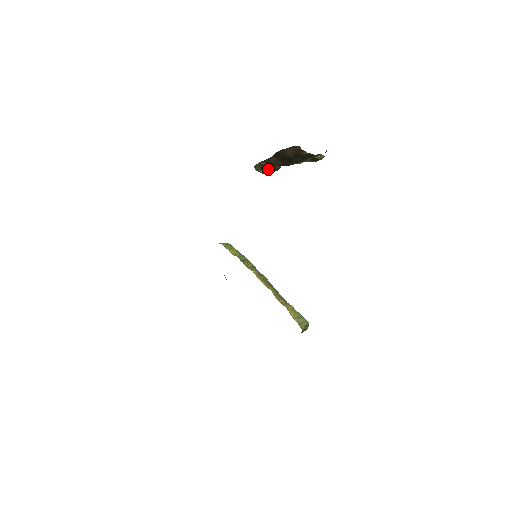
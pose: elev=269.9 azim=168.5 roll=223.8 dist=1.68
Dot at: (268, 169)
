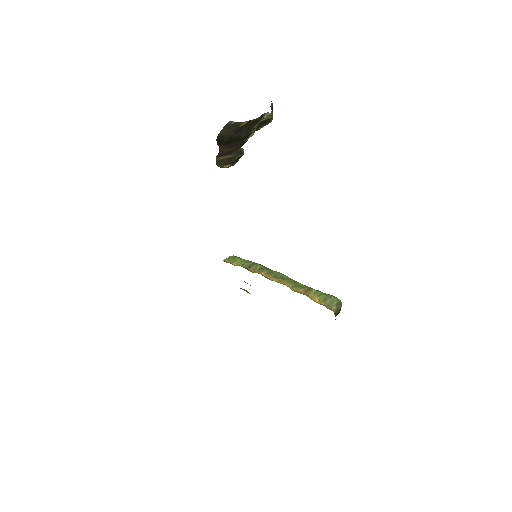
Dot at: (229, 160)
